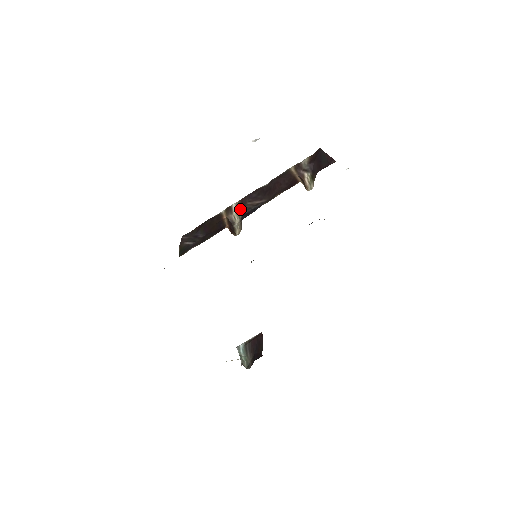
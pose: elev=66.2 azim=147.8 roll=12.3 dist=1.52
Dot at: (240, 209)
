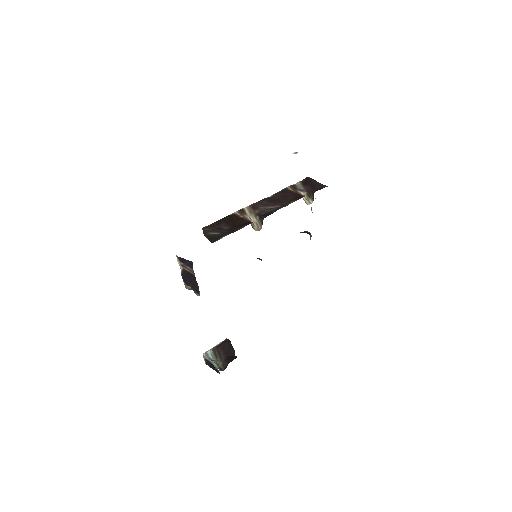
Dot at: (253, 212)
